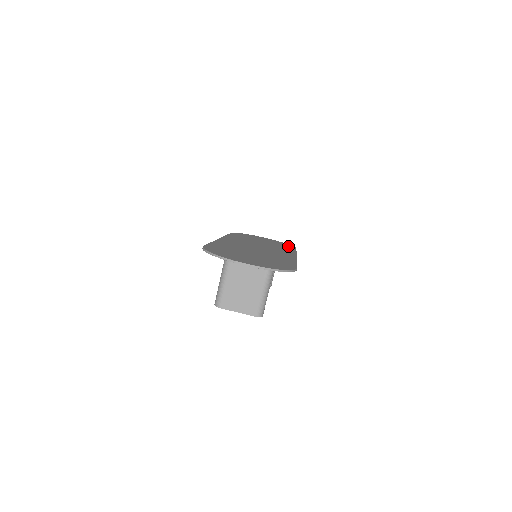
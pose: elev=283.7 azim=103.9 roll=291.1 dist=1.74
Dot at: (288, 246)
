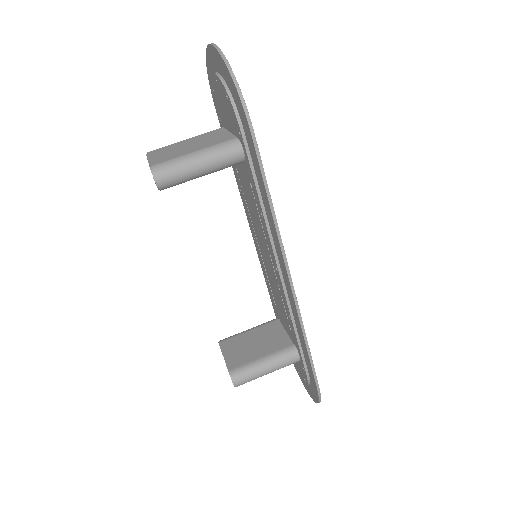
Dot at: occluded
